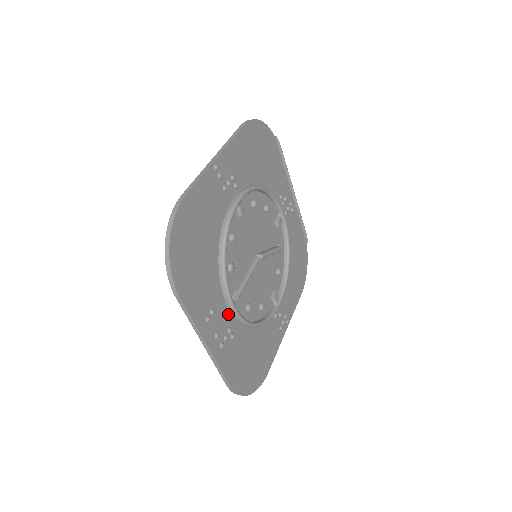
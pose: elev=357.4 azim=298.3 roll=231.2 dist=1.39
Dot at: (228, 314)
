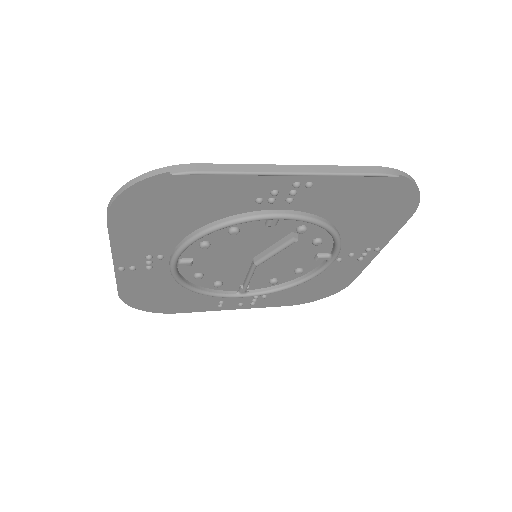
Dot at: occluded
